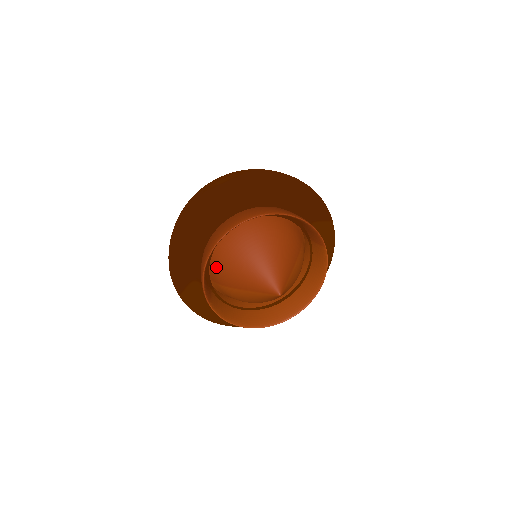
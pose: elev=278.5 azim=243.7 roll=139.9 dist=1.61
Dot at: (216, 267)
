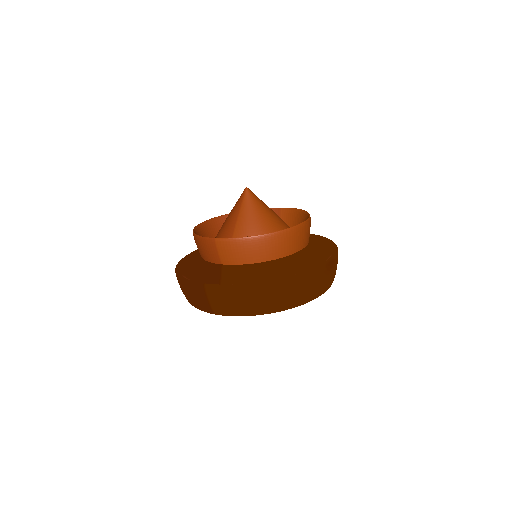
Dot at: occluded
